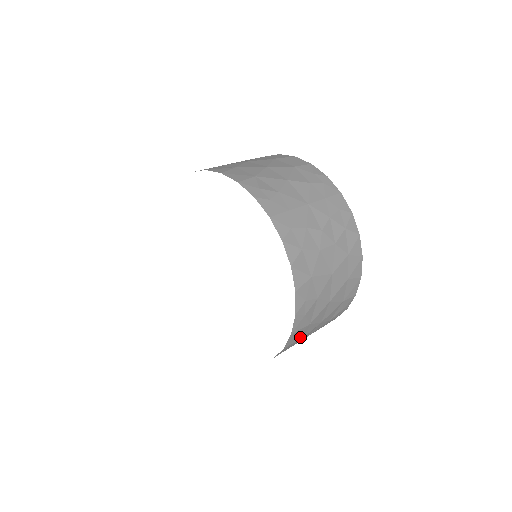
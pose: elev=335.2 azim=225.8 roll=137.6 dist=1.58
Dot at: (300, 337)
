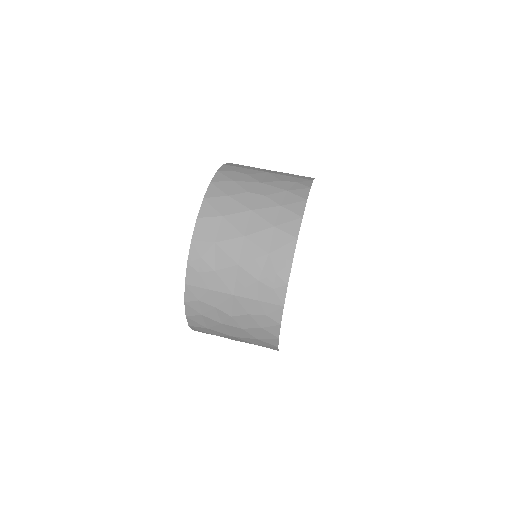
Dot at: occluded
